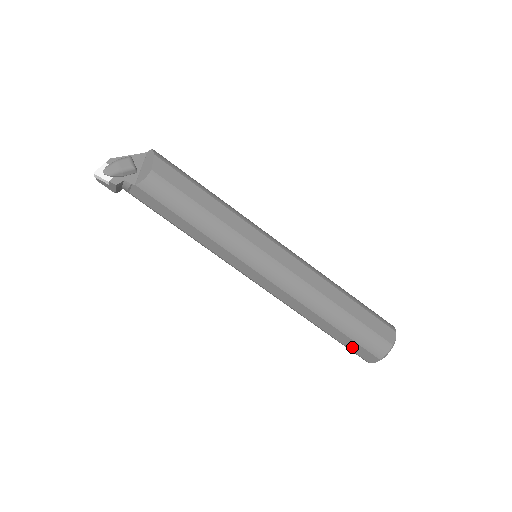
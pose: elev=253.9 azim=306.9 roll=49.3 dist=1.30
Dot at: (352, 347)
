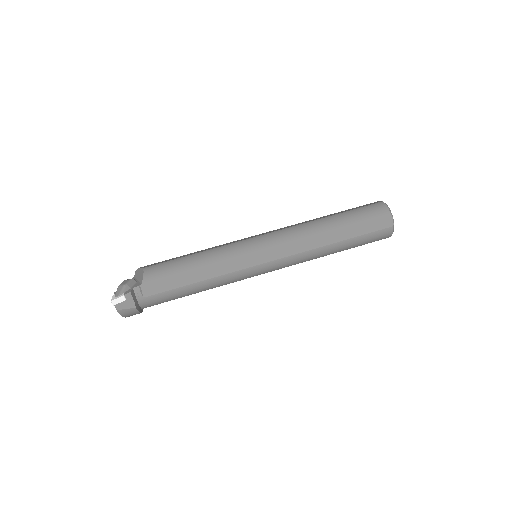
Dot at: (370, 228)
